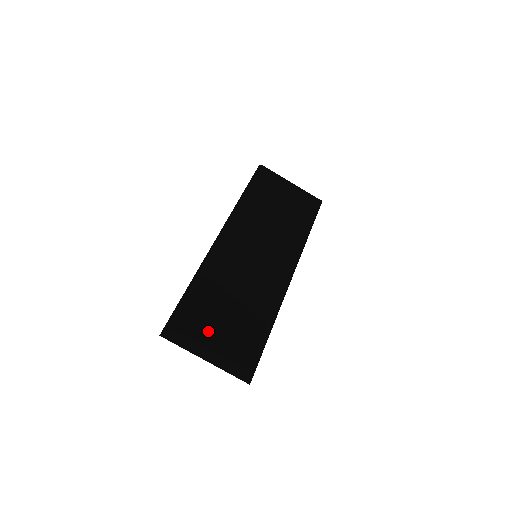
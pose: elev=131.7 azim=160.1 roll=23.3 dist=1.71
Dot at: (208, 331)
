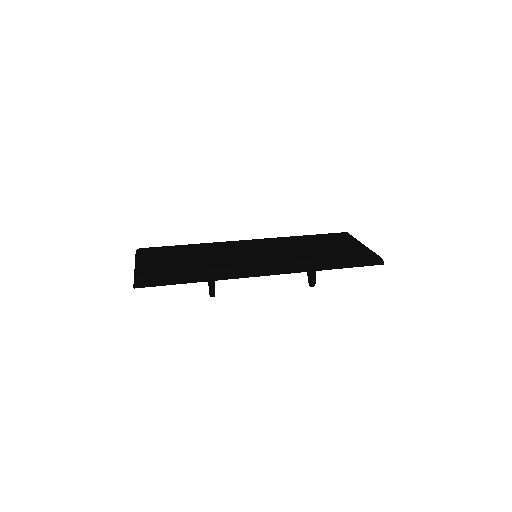
Dot at: (155, 256)
